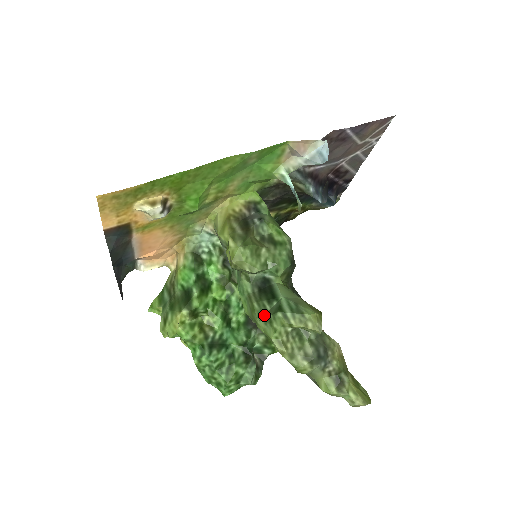
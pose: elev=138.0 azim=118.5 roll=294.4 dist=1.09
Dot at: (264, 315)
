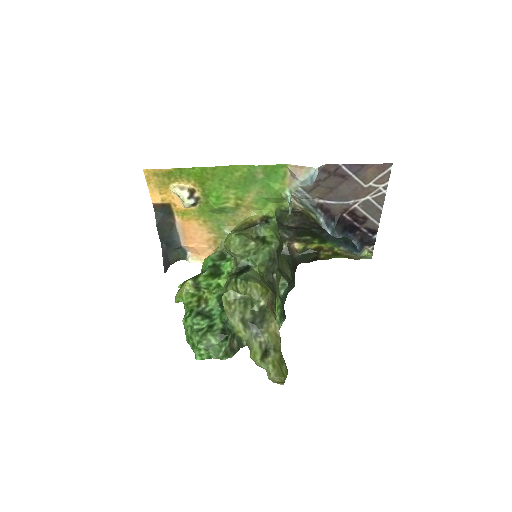
Dot at: occluded
